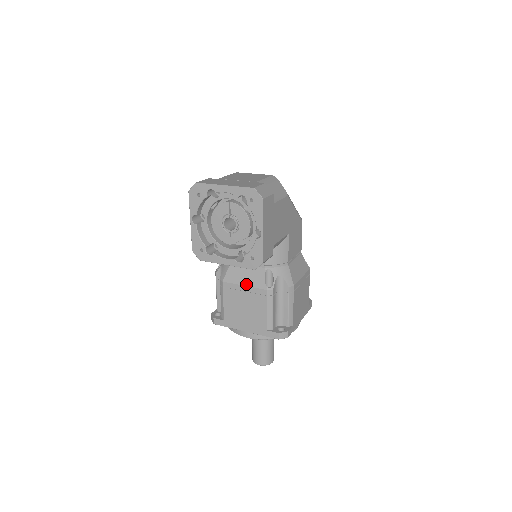
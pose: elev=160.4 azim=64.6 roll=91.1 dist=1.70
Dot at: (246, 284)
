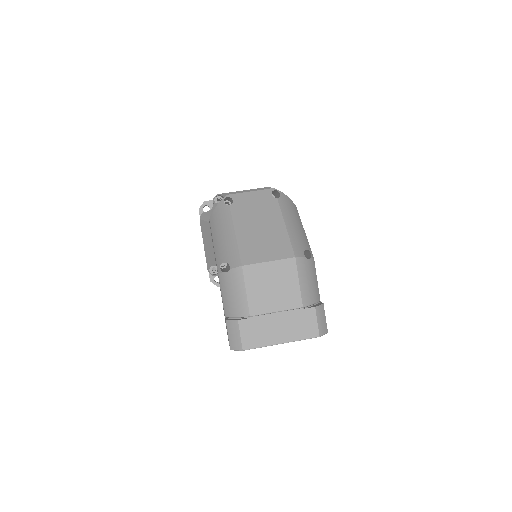
Dot at: occluded
